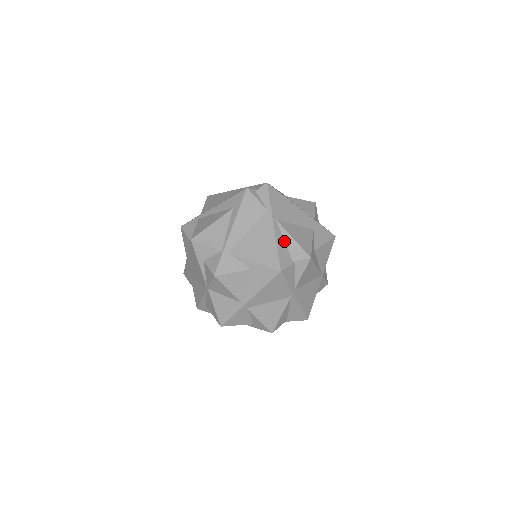
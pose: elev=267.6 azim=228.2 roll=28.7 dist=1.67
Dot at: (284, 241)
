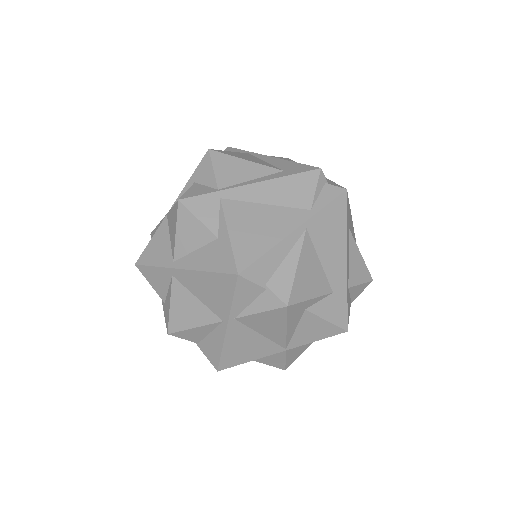
Dot at: (285, 256)
